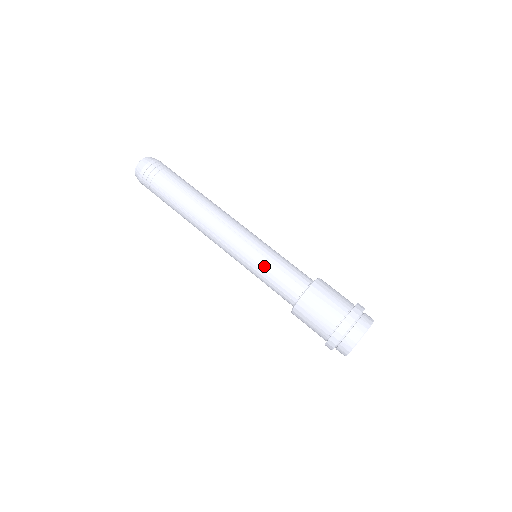
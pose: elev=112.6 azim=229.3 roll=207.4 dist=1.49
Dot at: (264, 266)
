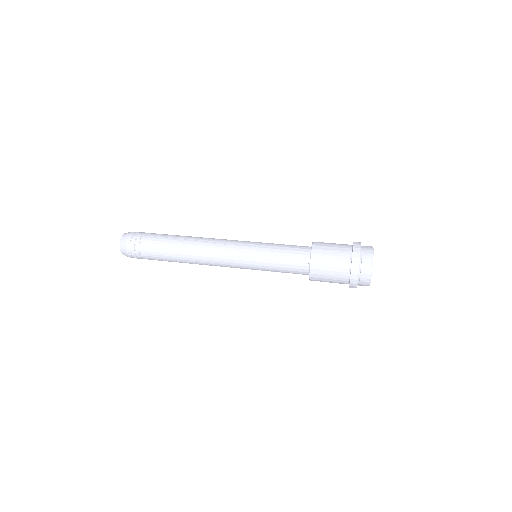
Dot at: (268, 254)
